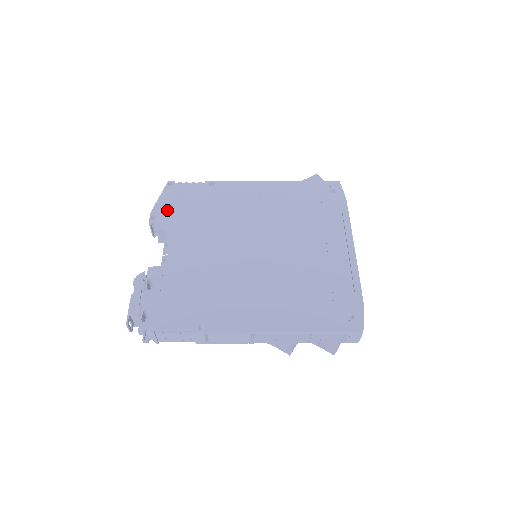
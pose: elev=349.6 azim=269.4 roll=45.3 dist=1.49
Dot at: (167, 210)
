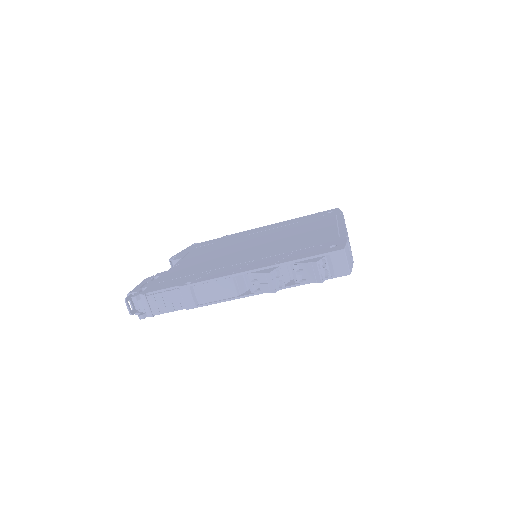
Dot at: (186, 252)
